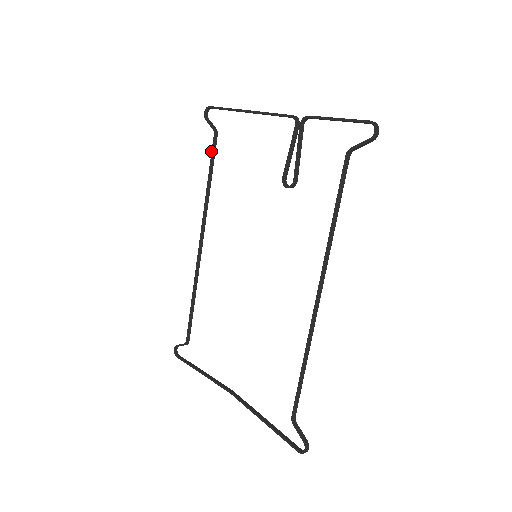
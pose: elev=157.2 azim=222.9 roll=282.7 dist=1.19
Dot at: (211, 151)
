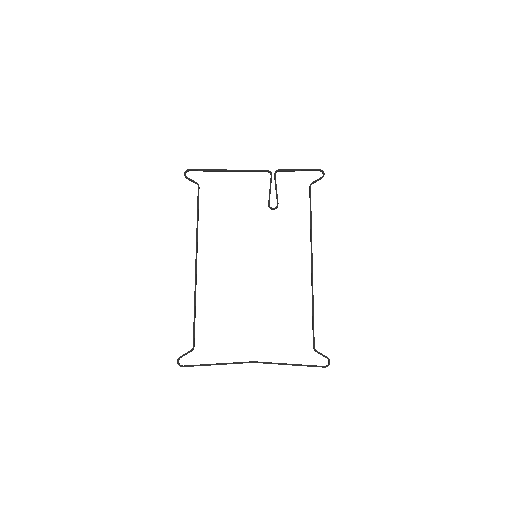
Dot at: (197, 197)
